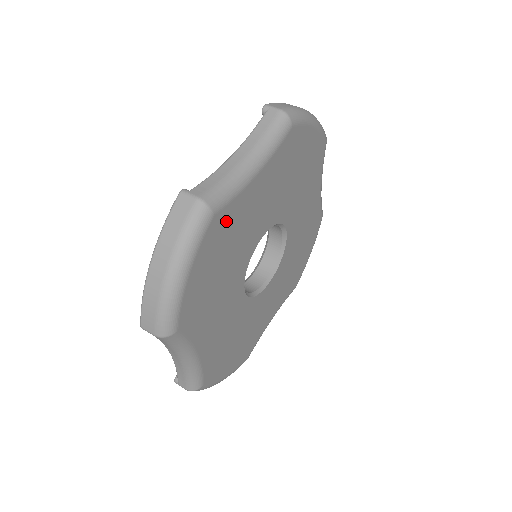
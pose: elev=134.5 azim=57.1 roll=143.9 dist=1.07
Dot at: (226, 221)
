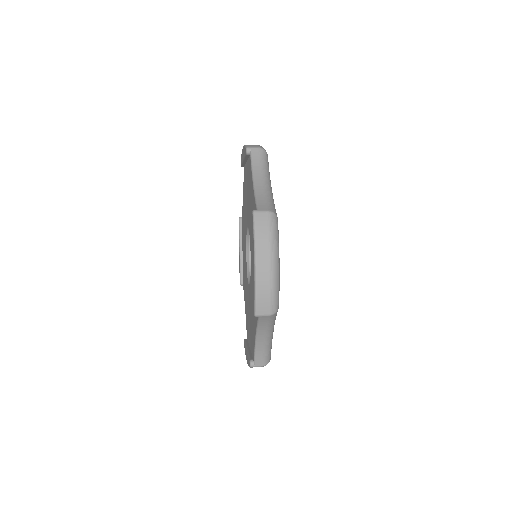
Dot at: occluded
